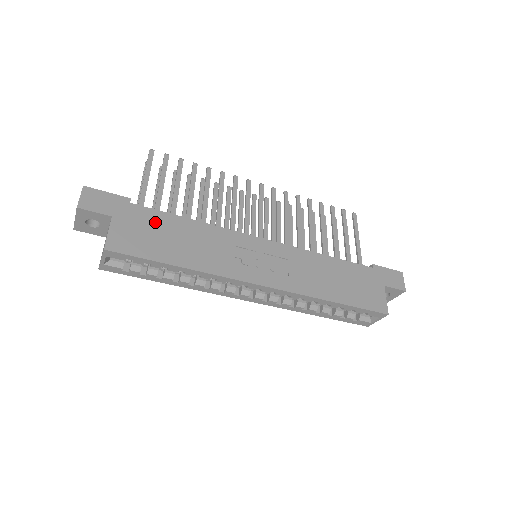
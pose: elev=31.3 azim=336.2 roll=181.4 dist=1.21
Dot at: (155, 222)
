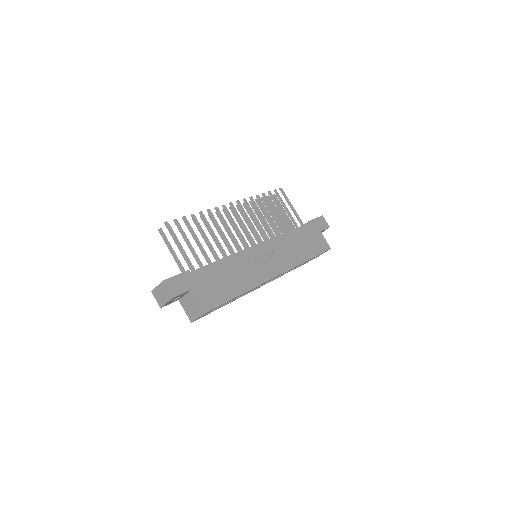
Dot at: (211, 276)
